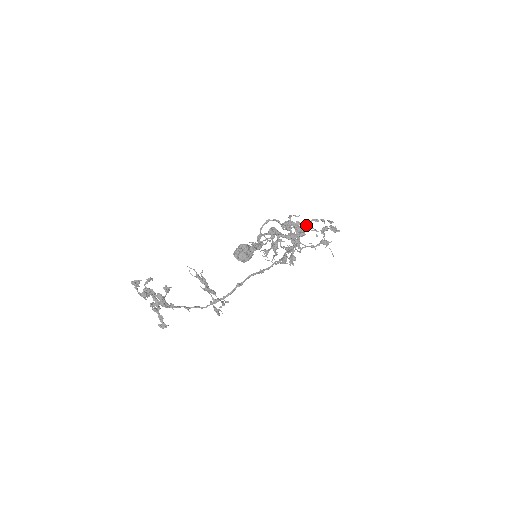
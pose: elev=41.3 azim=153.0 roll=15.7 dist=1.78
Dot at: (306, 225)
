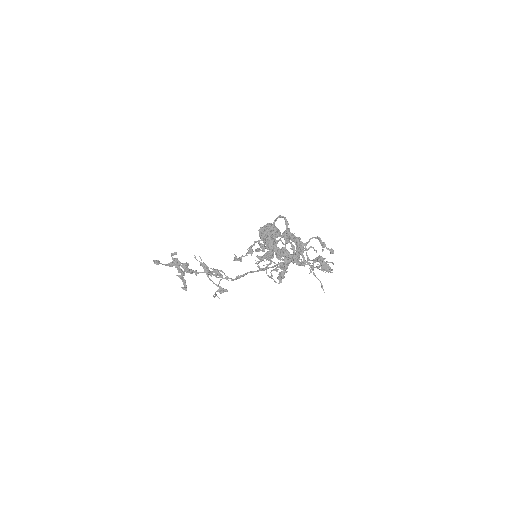
Dot at: (301, 246)
